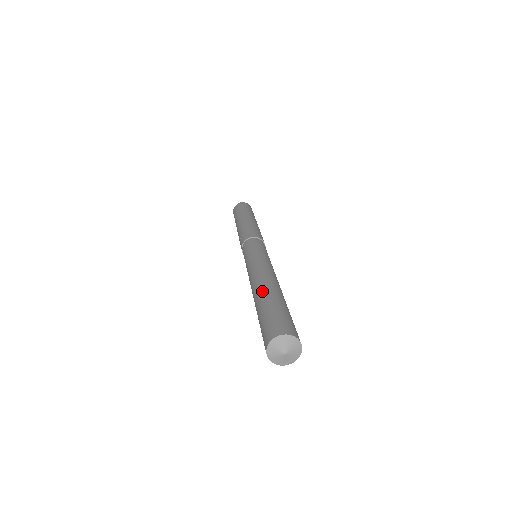
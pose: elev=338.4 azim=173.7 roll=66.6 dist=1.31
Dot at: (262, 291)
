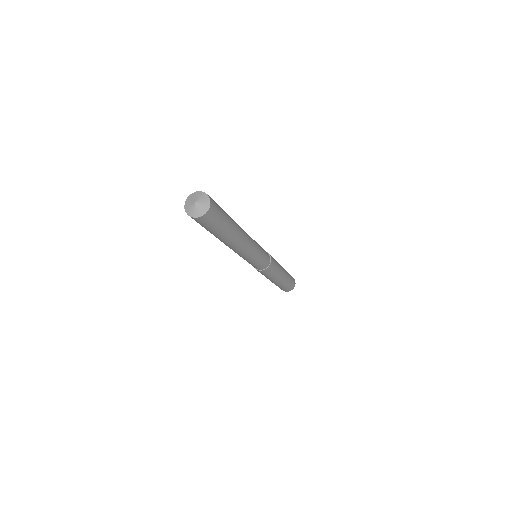
Dot at: occluded
